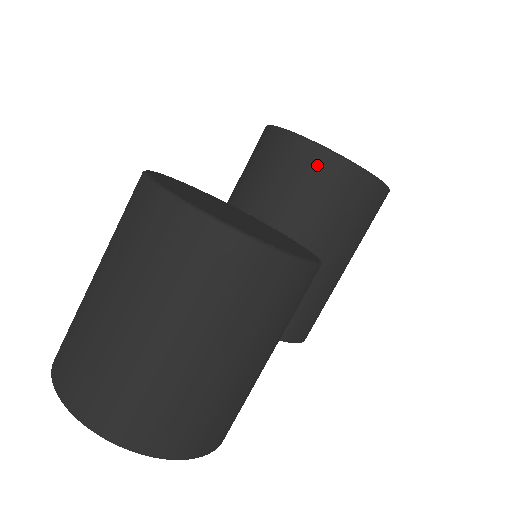
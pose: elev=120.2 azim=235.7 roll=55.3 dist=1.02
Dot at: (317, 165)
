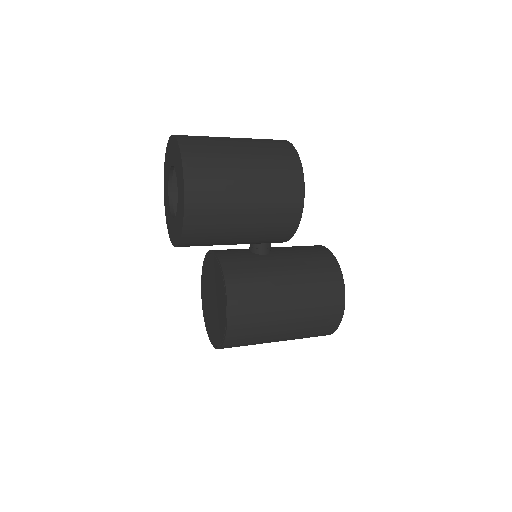
Dot at: (321, 251)
